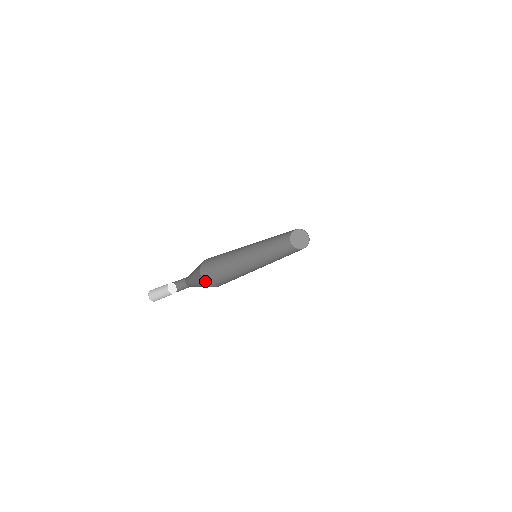
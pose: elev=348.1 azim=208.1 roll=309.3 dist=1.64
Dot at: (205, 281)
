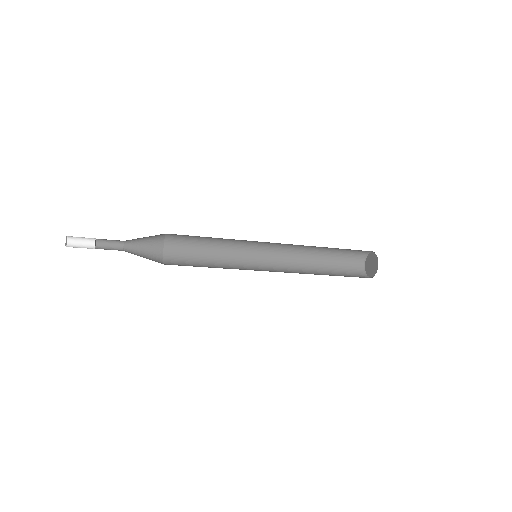
Dot at: (165, 258)
